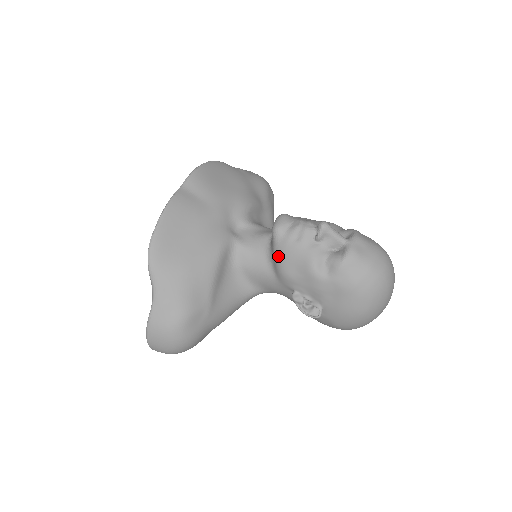
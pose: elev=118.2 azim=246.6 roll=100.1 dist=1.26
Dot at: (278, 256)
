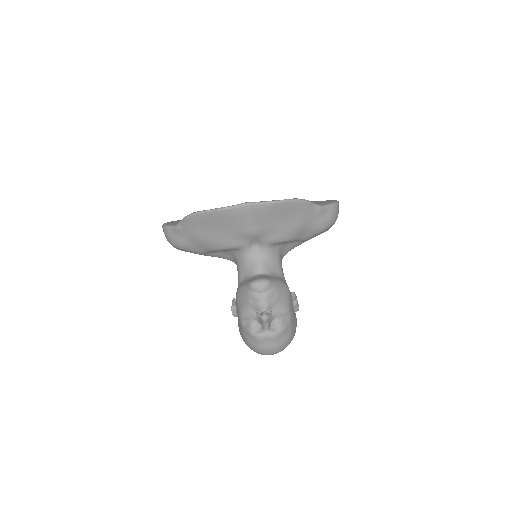
Dot at: (242, 288)
